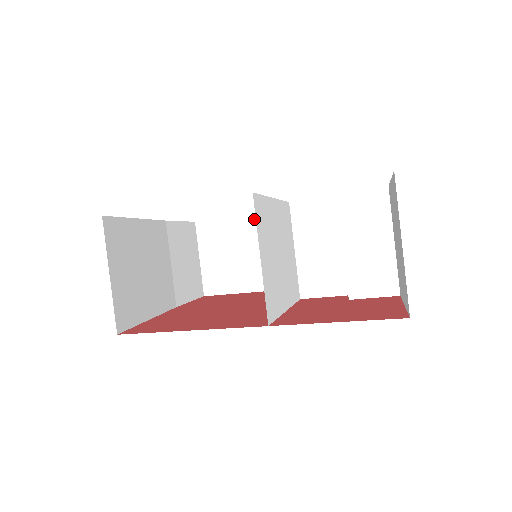
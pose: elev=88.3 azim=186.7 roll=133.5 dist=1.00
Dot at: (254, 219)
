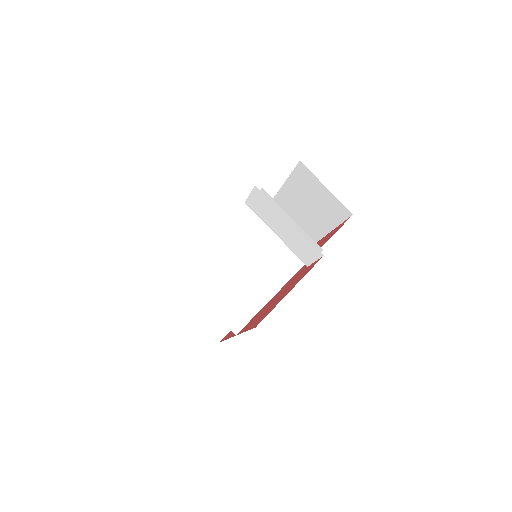
Dot at: (289, 184)
